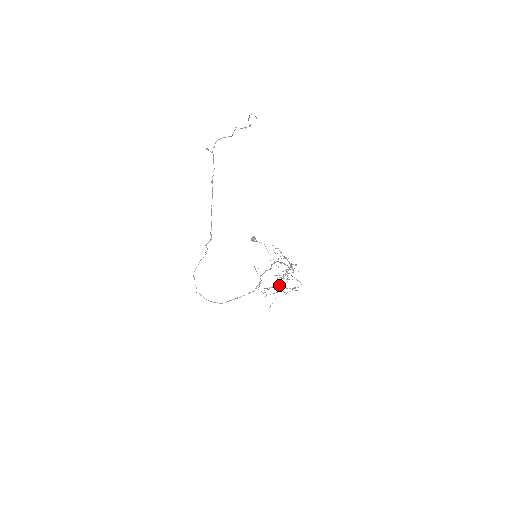
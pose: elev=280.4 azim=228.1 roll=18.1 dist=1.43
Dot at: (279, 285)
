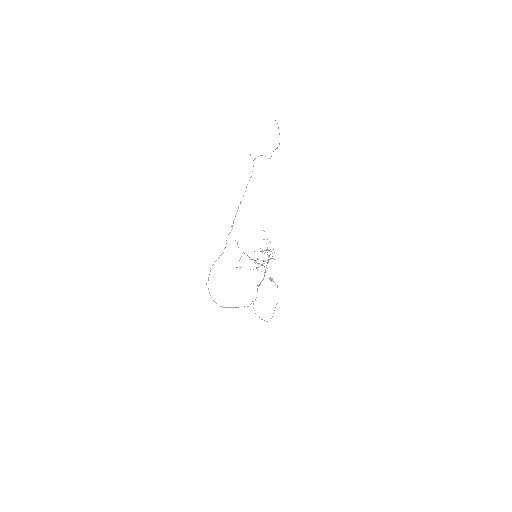
Dot at: (257, 267)
